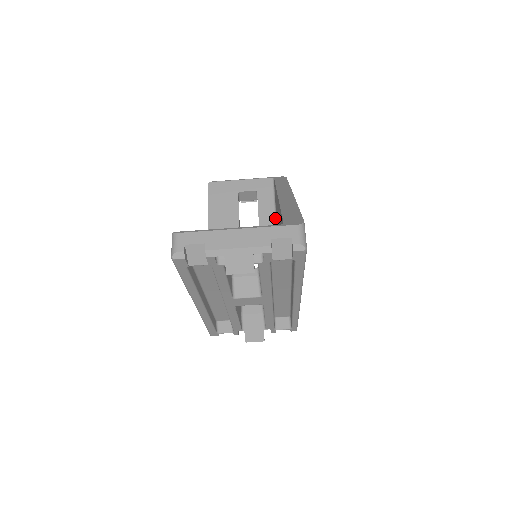
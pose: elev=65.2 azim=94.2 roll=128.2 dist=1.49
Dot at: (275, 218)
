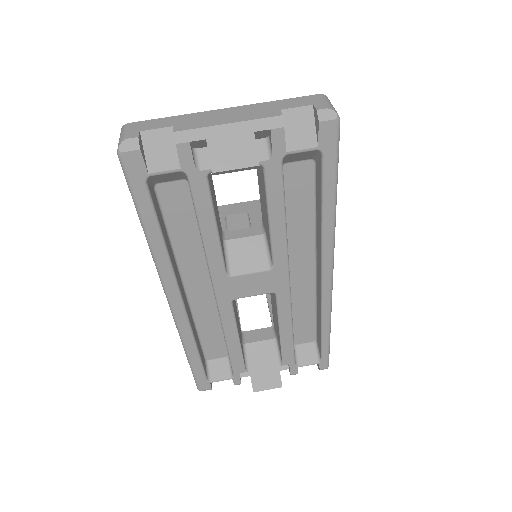
Dot at: occluded
